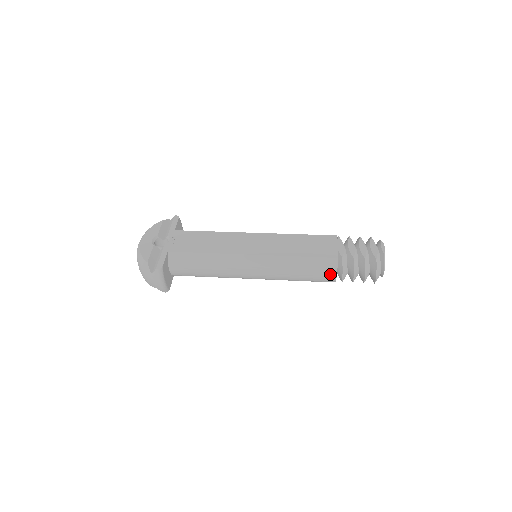
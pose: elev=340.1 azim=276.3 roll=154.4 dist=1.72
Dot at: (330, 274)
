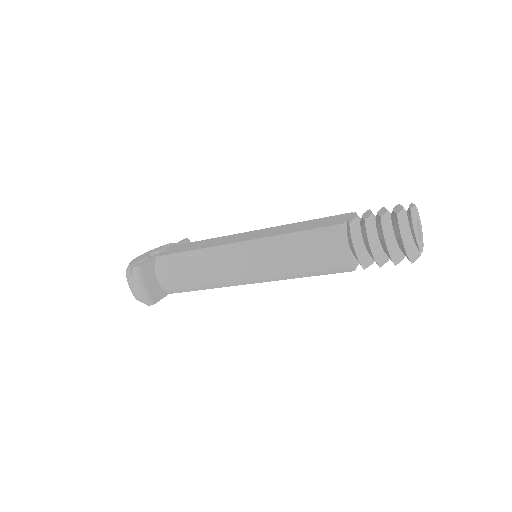
Dot at: (336, 249)
